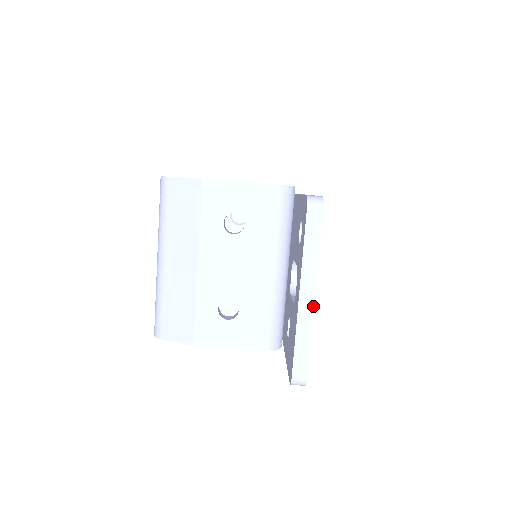
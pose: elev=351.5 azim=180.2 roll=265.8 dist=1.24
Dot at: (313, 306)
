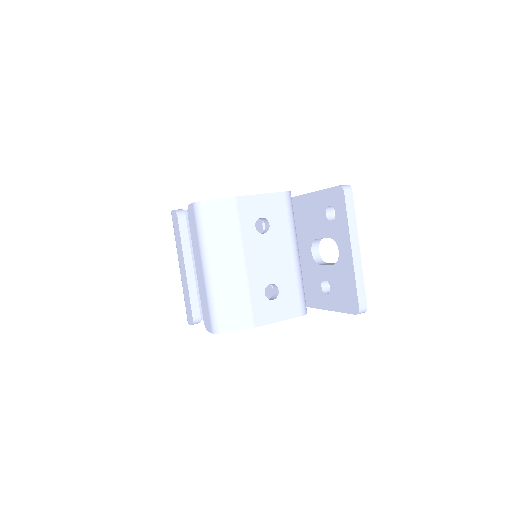
Dot at: (360, 256)
